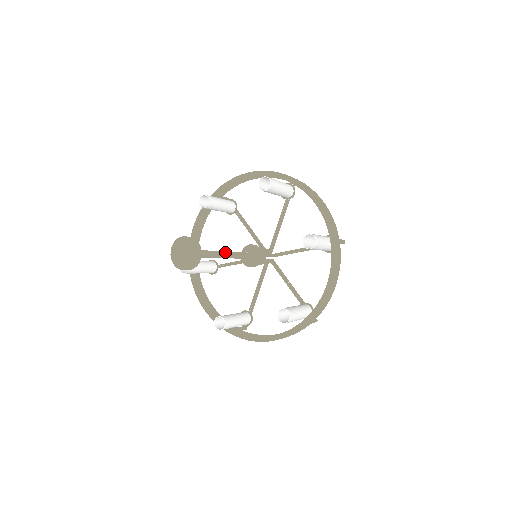
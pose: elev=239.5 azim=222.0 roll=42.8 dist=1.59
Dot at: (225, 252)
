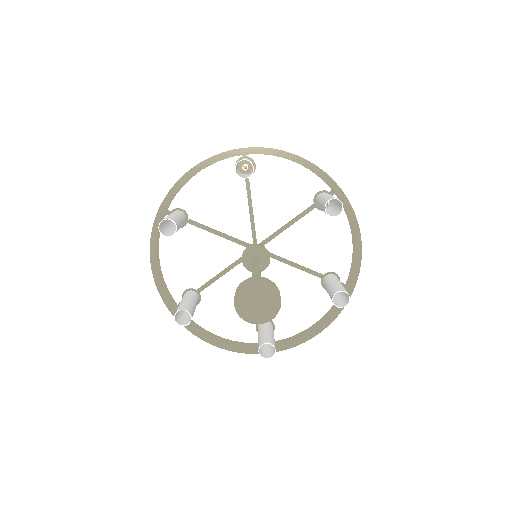
Dot at: occluded
